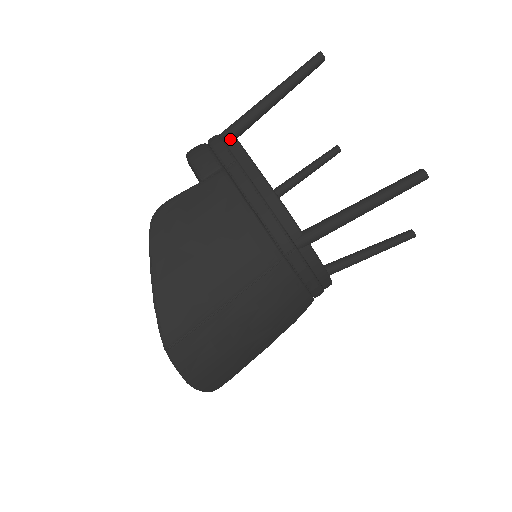
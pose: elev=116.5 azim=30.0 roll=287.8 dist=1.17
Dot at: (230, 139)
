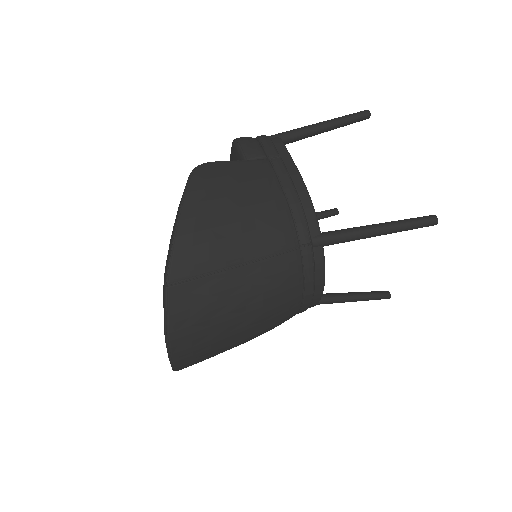
Dot at: (278, 141)
